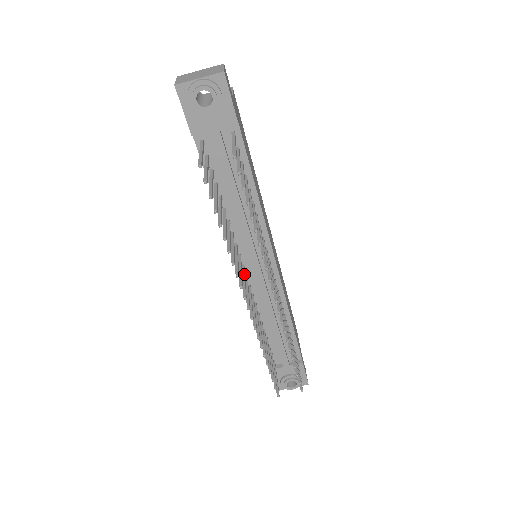
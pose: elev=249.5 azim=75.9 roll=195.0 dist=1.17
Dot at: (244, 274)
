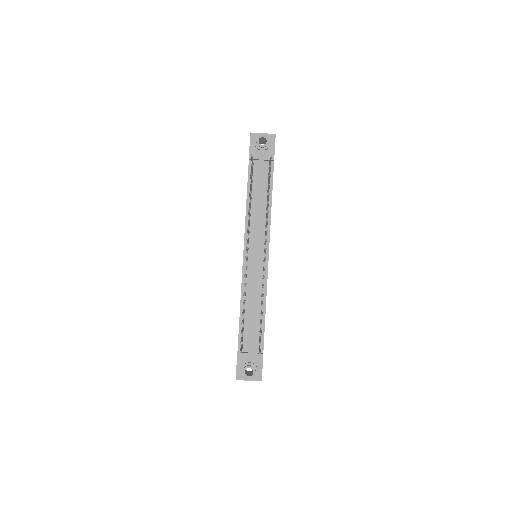
Dot at: occluded
